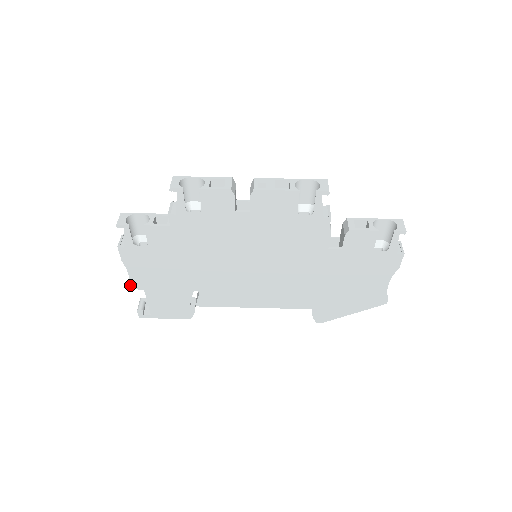
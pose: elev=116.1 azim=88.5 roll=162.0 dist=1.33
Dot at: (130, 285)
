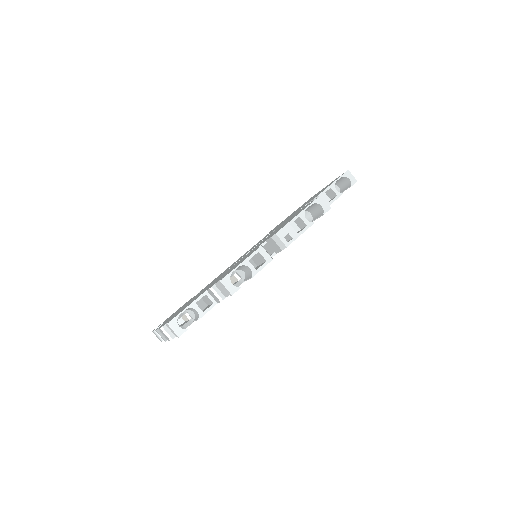
Dot at: occluded
